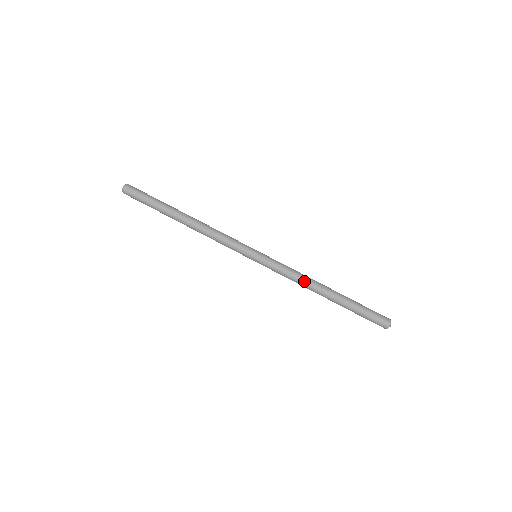
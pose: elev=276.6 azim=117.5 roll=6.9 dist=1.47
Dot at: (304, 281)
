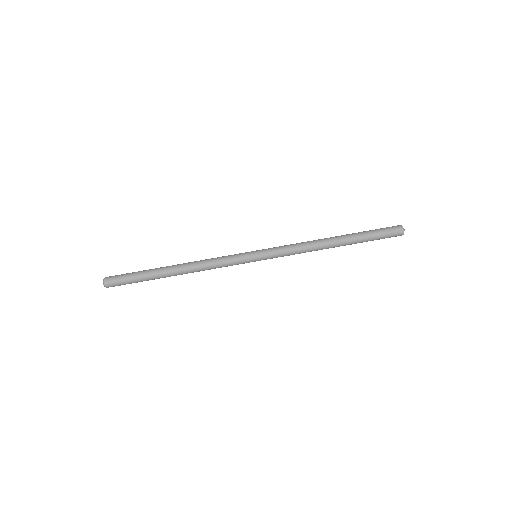
Dot at: (310, 251)
